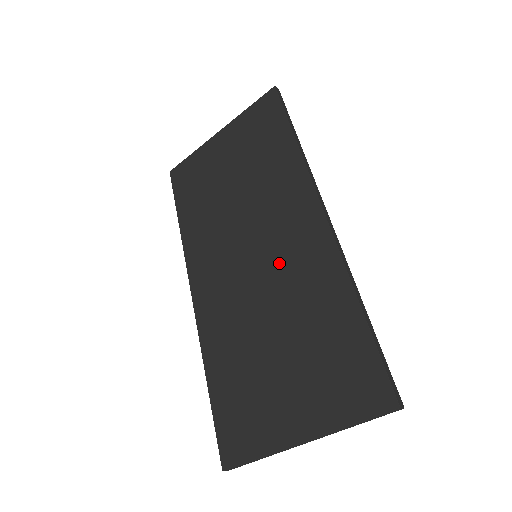
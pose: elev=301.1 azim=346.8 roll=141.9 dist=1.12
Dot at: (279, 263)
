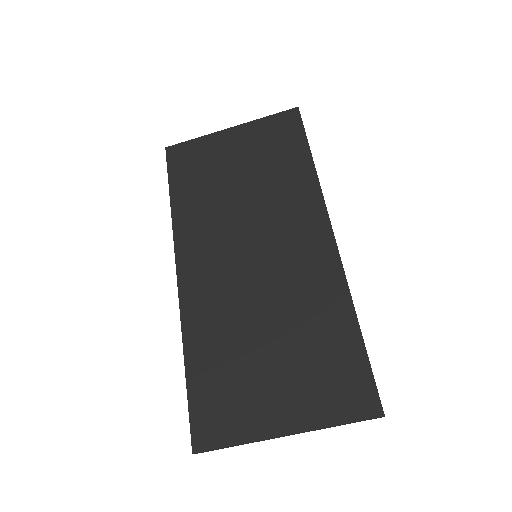
Dot at: (282, 268)
